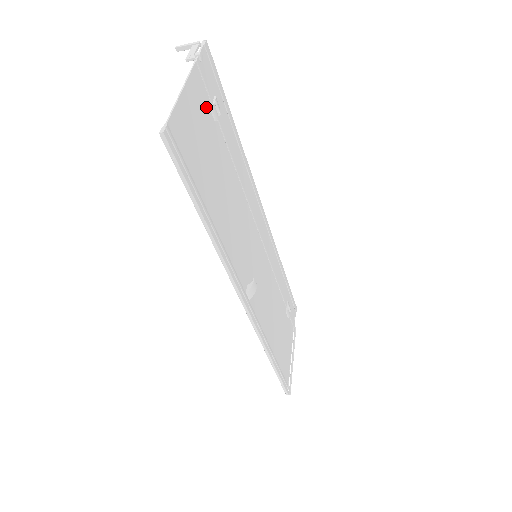
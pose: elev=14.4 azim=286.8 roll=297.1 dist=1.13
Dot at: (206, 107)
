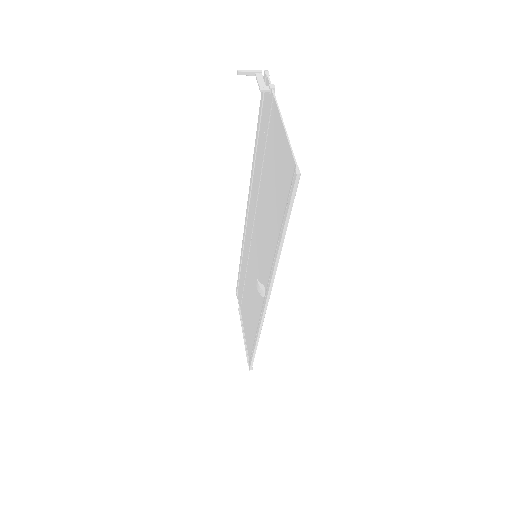
Dot at: (273, 135)
